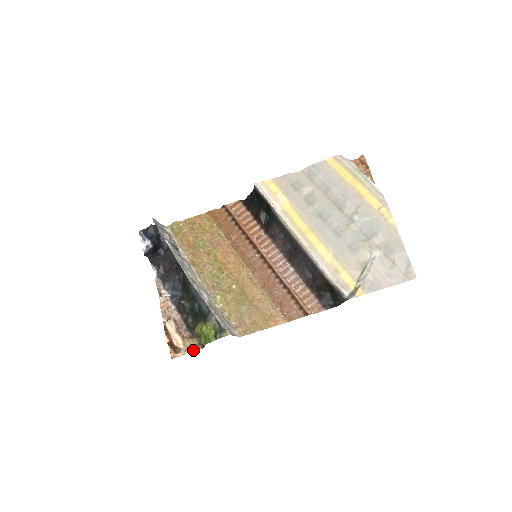
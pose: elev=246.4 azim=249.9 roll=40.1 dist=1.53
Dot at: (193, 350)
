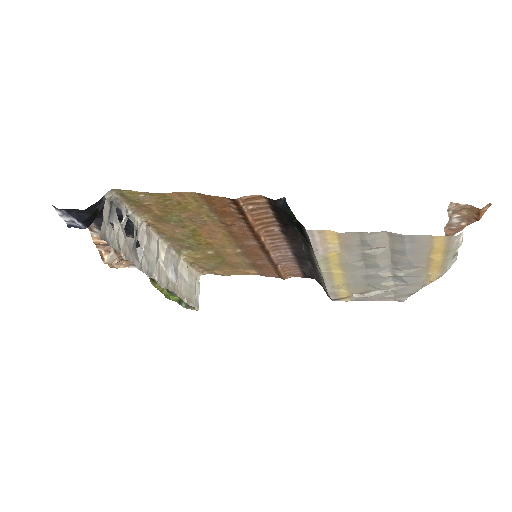
Dot at: occluded
